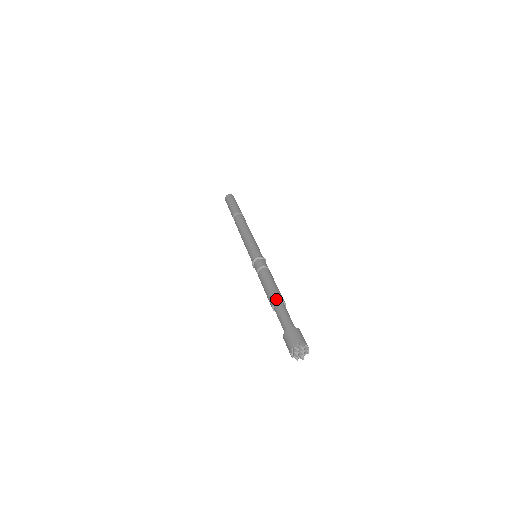
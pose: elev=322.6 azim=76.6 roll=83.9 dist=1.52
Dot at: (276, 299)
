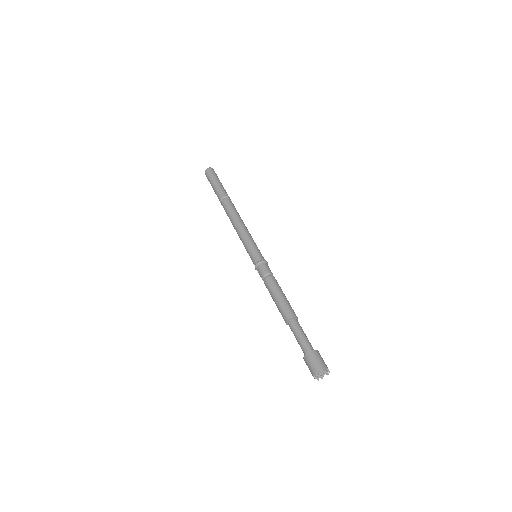
Dot at: (290, 315)
